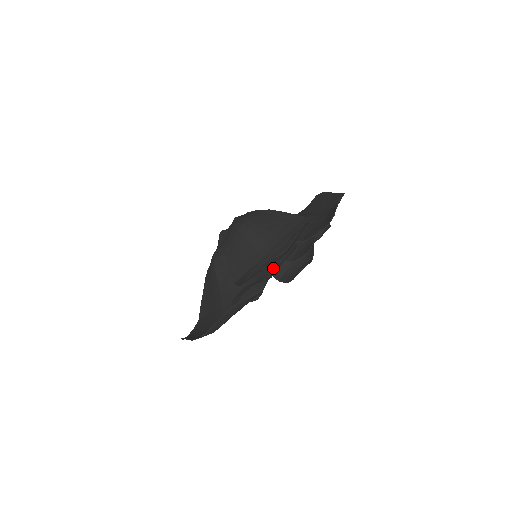
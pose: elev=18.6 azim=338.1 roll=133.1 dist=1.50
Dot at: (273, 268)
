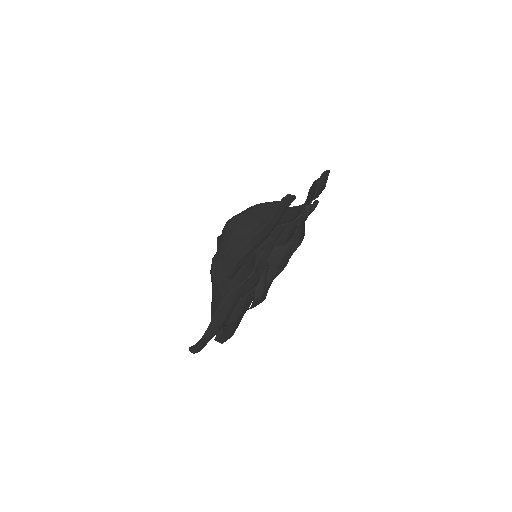
Dot at: occluded
